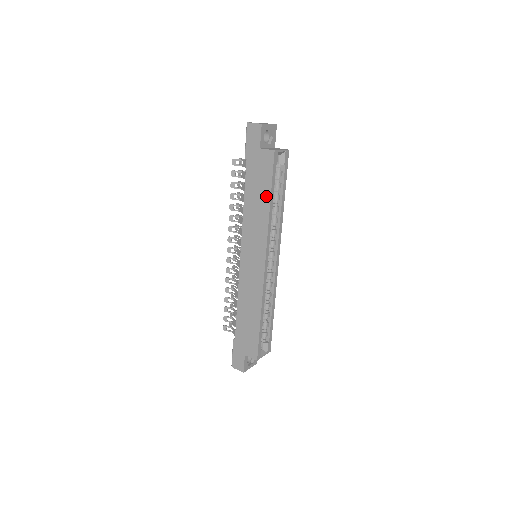
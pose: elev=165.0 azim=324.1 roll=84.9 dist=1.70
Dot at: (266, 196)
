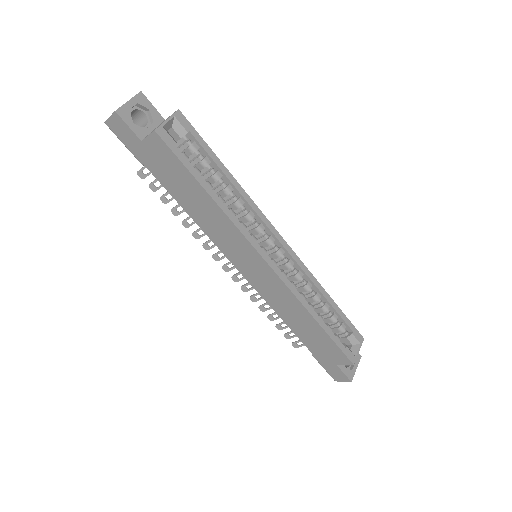
Dot at: (198, 190)
